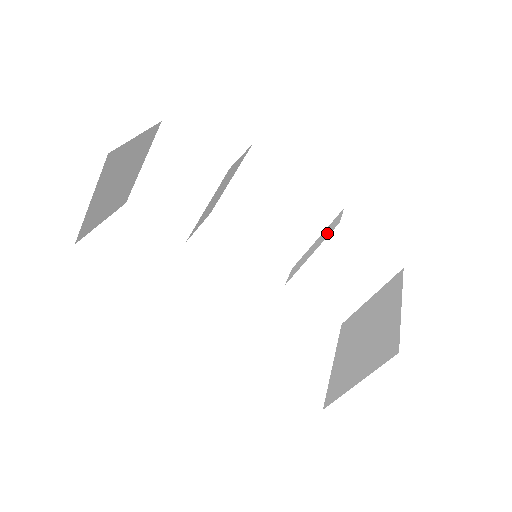
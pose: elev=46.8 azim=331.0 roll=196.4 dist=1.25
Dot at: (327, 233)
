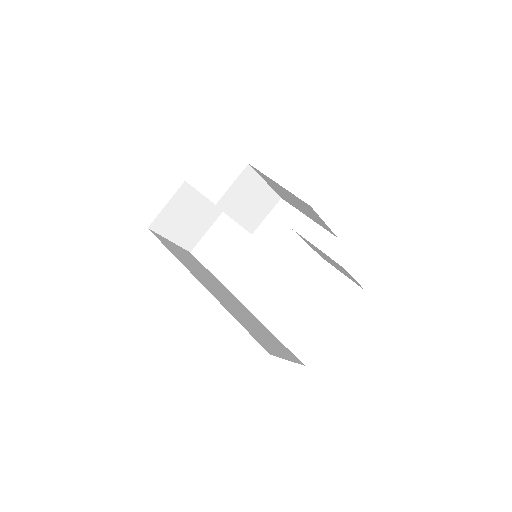
Dot at: occluded
